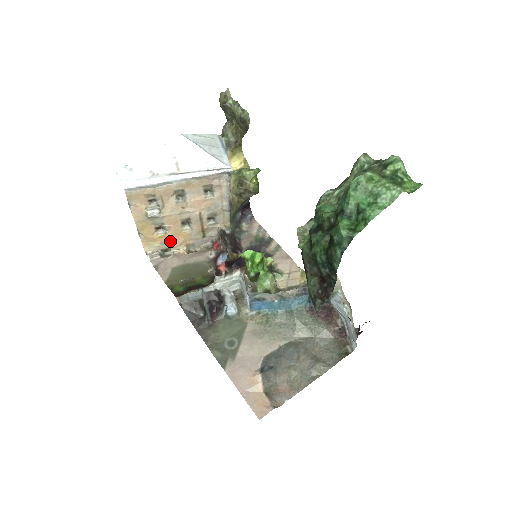
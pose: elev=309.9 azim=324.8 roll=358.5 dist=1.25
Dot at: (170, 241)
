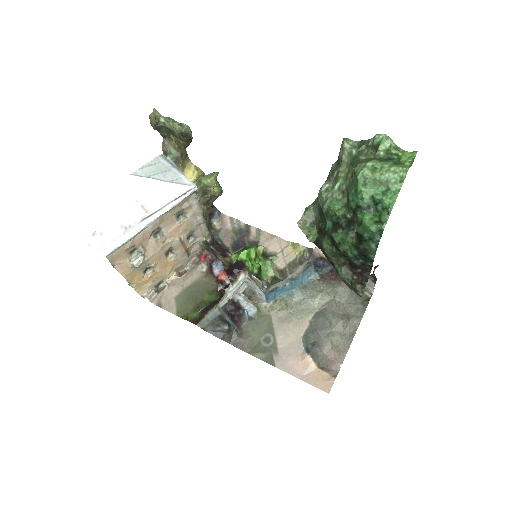
Dot at: (160, 275)
